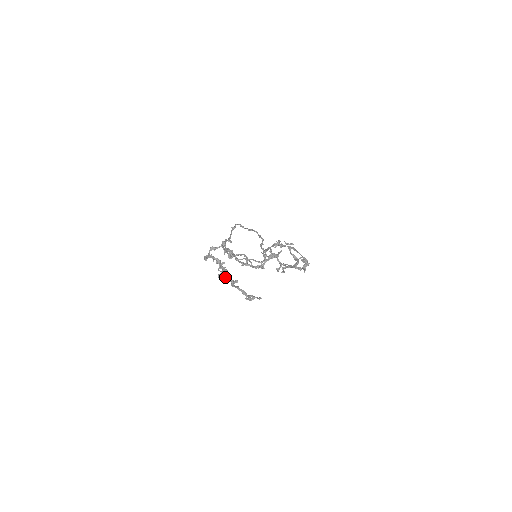
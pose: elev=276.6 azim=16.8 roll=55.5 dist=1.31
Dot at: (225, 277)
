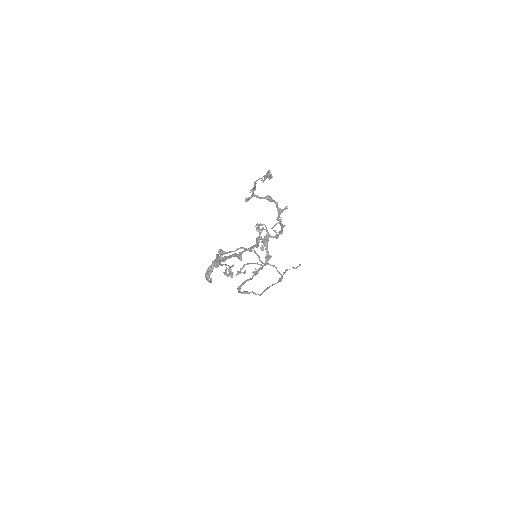
Dot at: occluded
